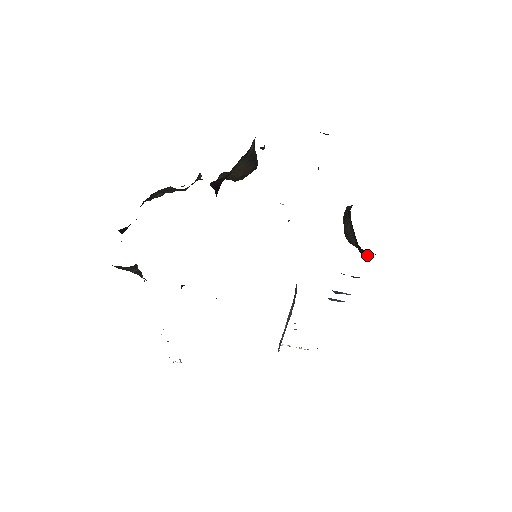
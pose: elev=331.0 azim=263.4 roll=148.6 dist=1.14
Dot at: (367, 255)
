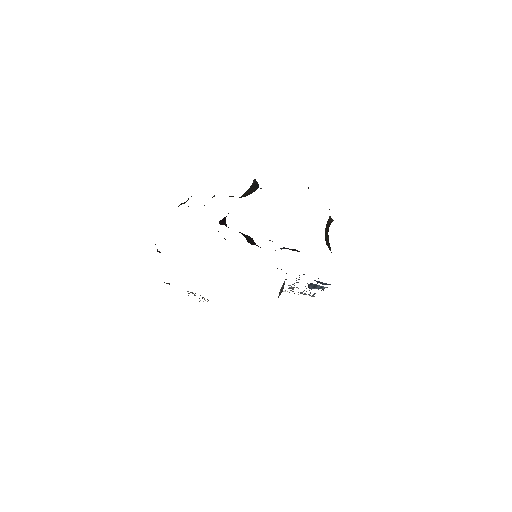
Dot at: occluded
